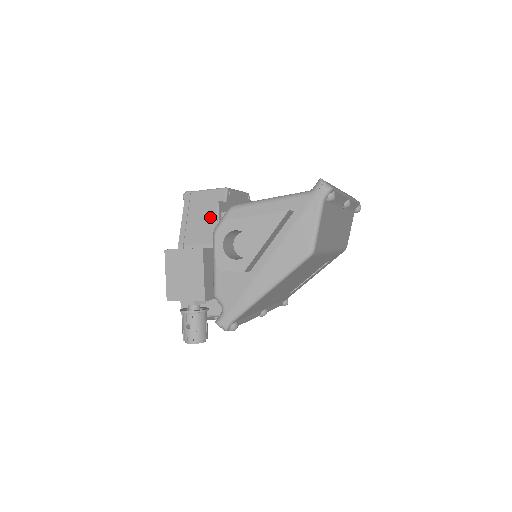
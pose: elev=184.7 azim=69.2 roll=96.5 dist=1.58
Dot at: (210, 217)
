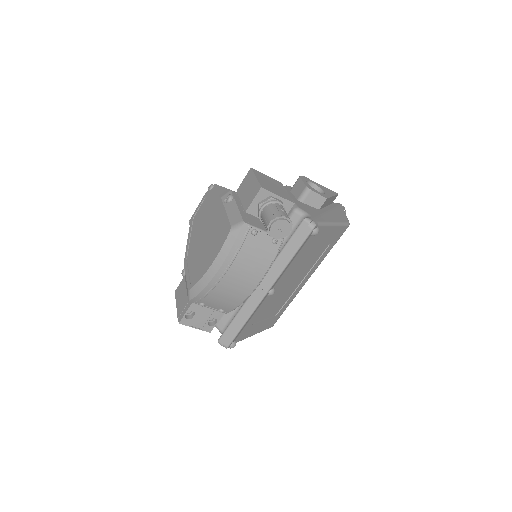
Dot at: occluded
